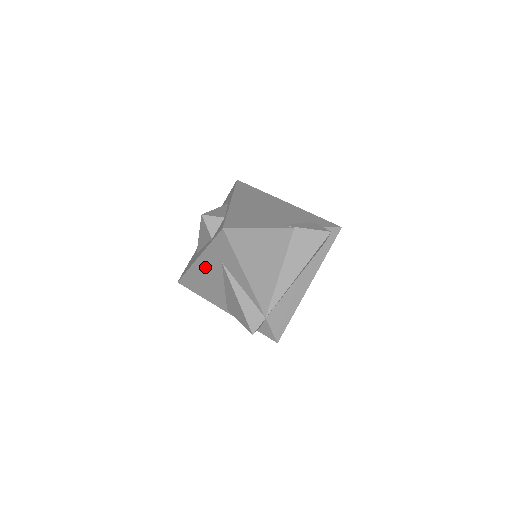
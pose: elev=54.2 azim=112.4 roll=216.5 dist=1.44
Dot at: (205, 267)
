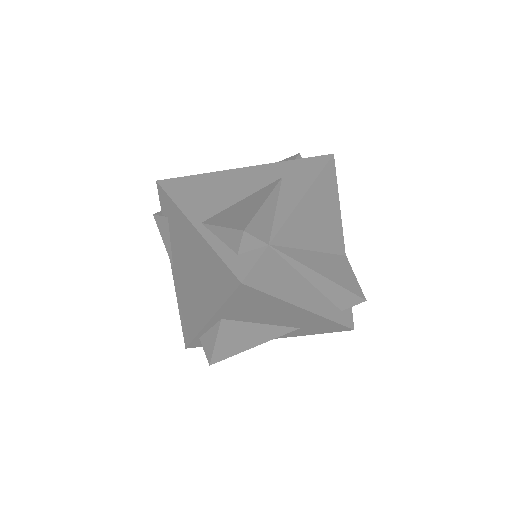
Dot at: (243, 176)
